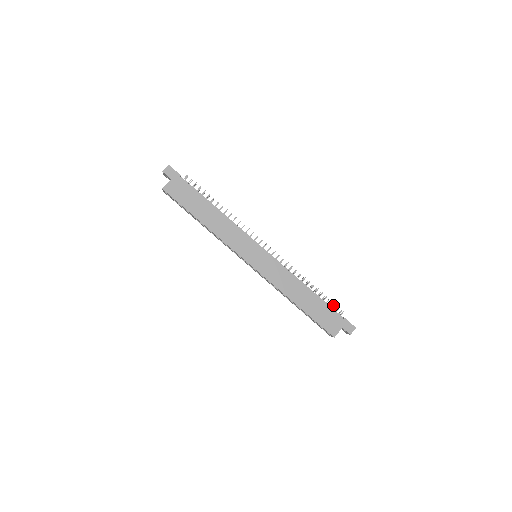
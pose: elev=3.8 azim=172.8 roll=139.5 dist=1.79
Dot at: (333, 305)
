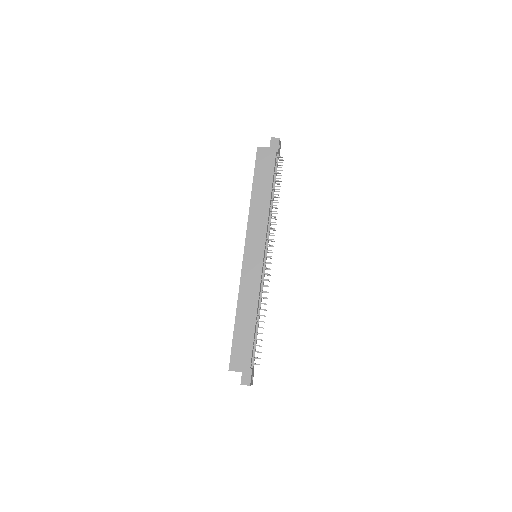
Dot at: occluded
